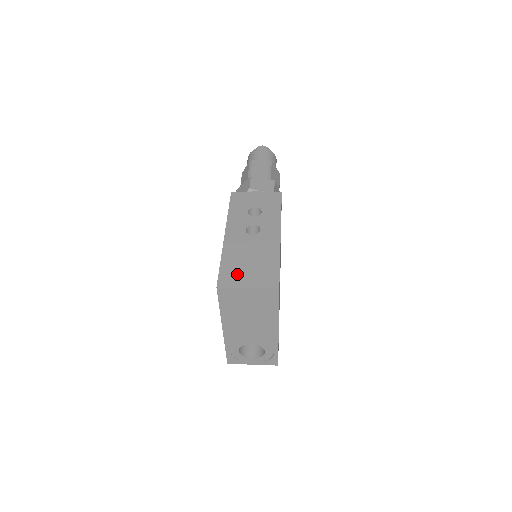
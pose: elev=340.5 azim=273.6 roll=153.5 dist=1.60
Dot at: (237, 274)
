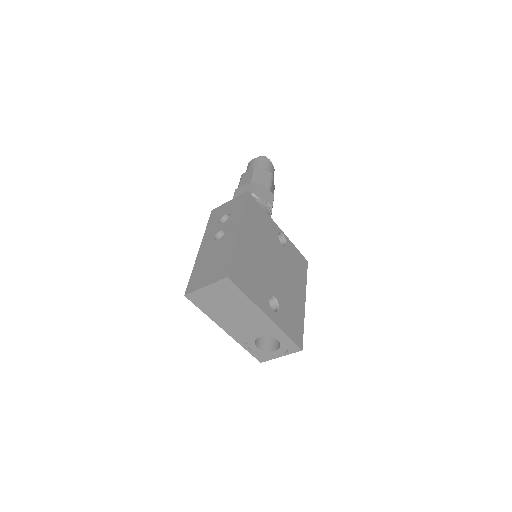
Dot at: (200, 278)
